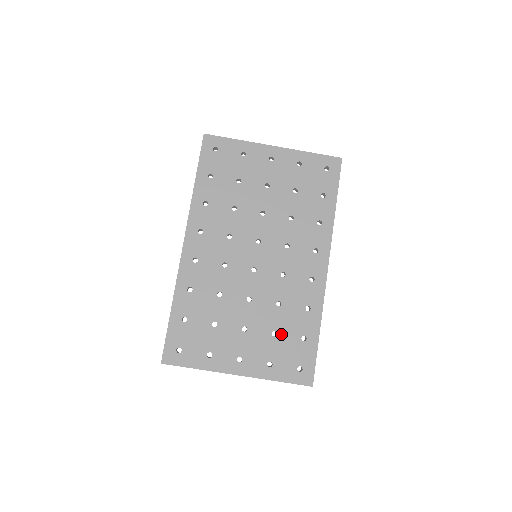
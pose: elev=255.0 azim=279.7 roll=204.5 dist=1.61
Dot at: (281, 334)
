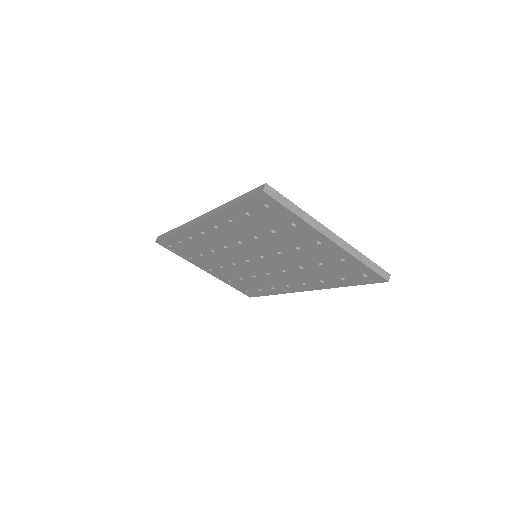
Dot at: (246, 281)
